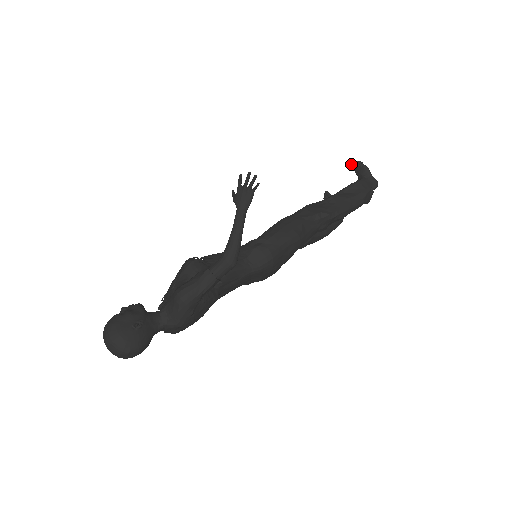
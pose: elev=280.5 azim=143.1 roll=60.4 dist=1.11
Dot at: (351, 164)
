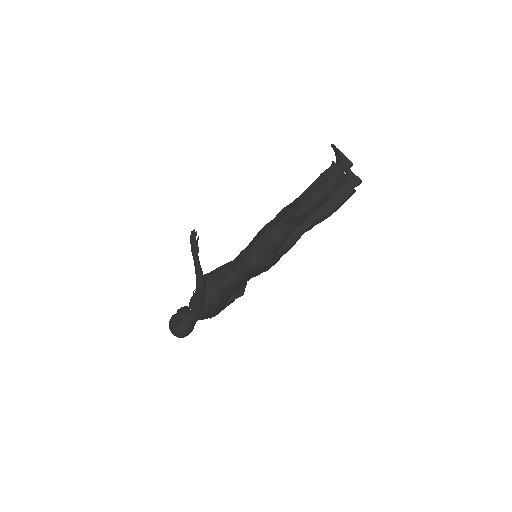
Dot at: (331, 146)
